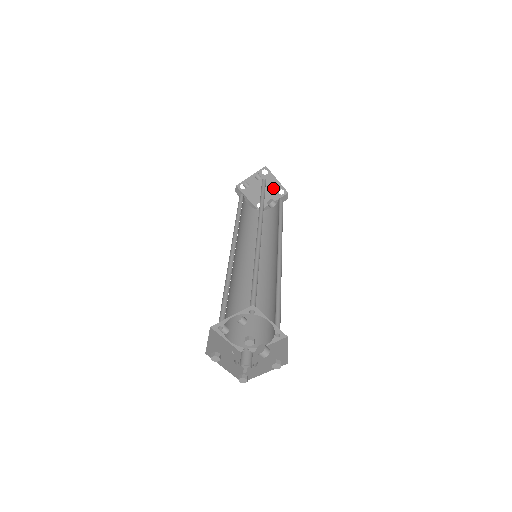
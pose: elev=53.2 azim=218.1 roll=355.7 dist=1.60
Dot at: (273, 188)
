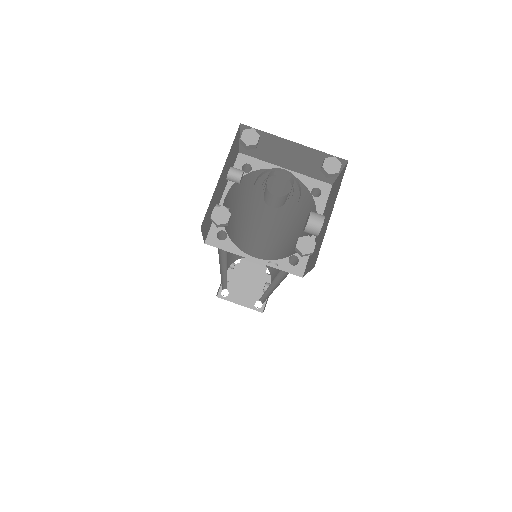
Dot at: (258, 273)
